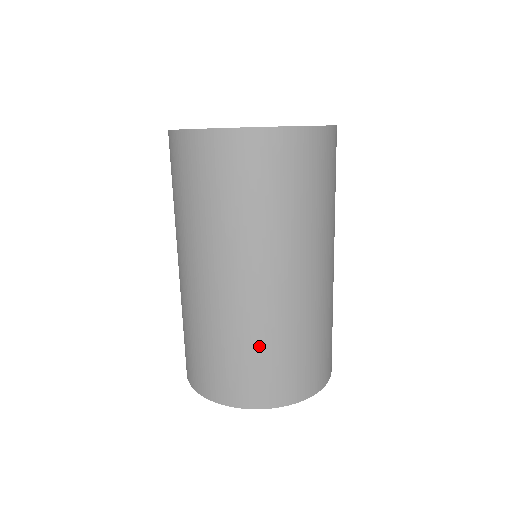
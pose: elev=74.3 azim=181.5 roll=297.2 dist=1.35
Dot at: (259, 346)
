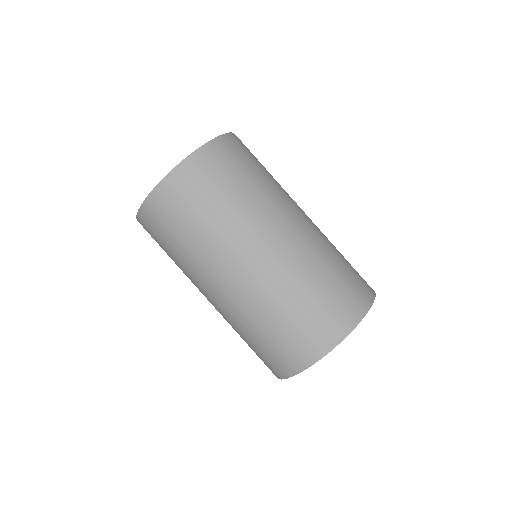
Dot at: (280, 313)
